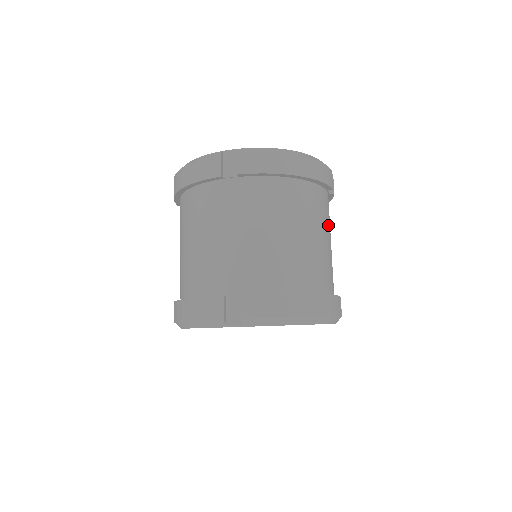
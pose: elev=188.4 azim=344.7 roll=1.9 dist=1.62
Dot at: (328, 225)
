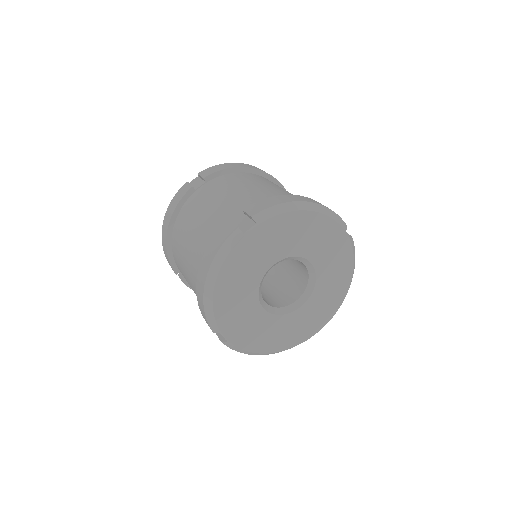
Dot at: occluded
